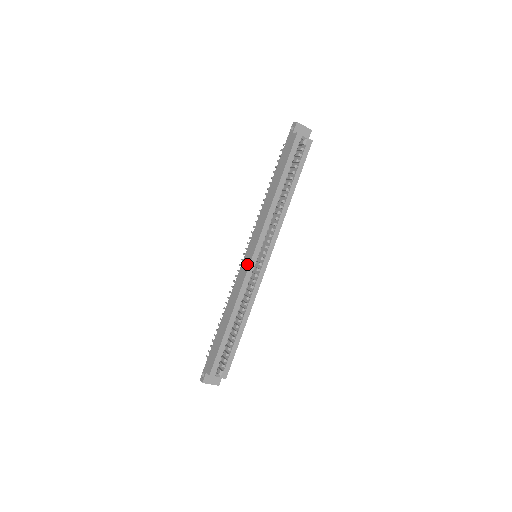
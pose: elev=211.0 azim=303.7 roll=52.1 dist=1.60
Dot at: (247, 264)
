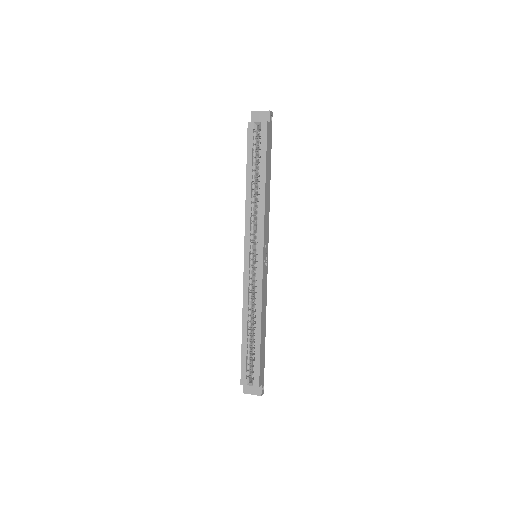
Dot at: (245, 266)
